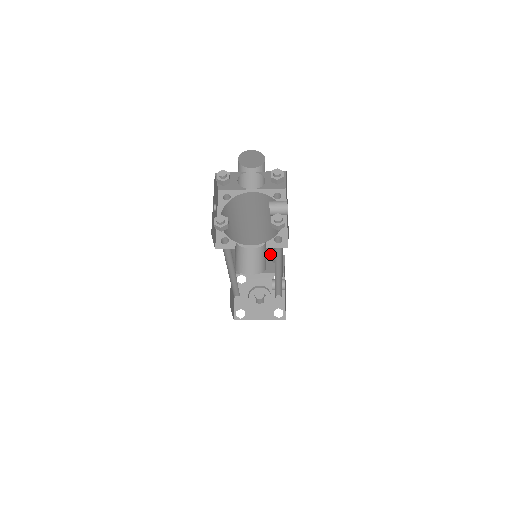
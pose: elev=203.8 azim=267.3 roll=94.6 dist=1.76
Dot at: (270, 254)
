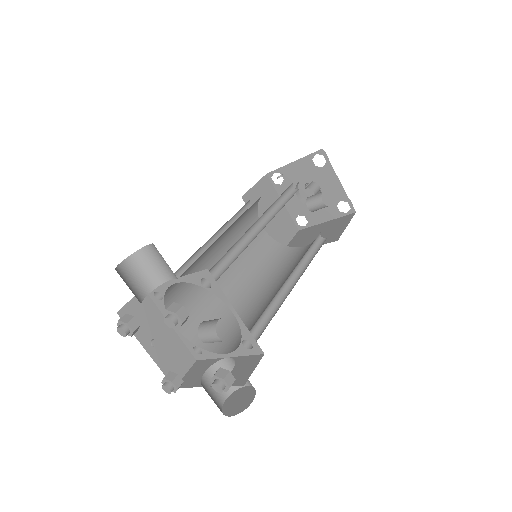
Dot at: occluded
